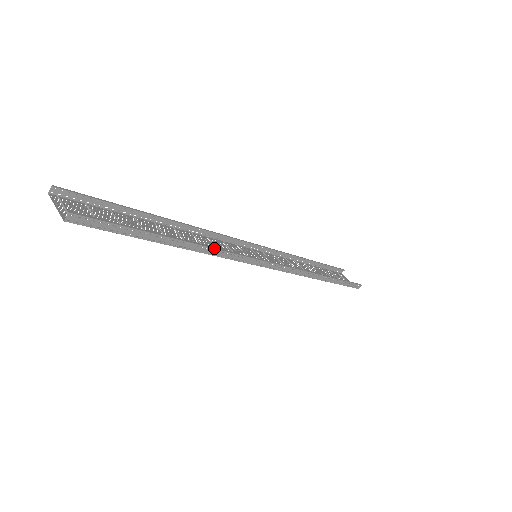
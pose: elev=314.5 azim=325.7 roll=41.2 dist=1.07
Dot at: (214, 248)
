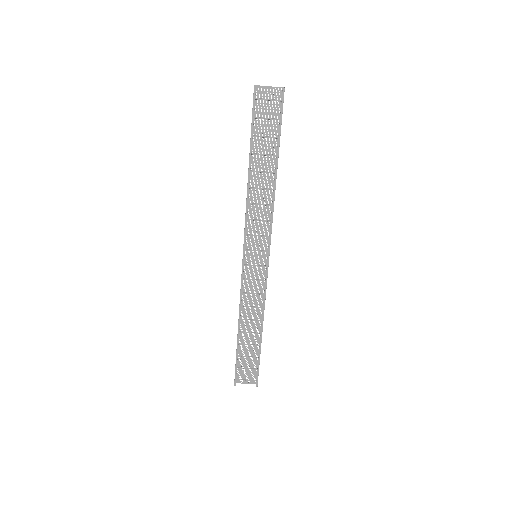
Dot at: occluded
